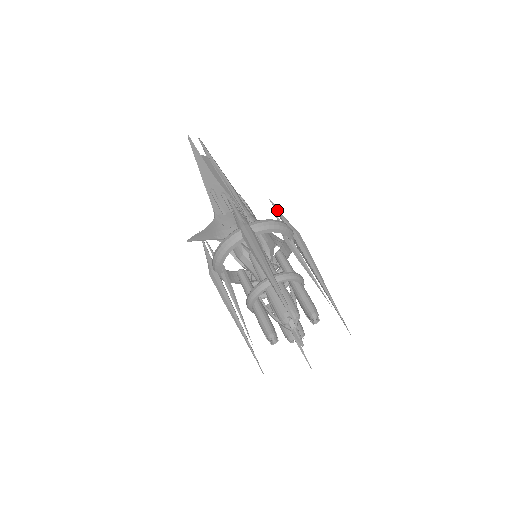
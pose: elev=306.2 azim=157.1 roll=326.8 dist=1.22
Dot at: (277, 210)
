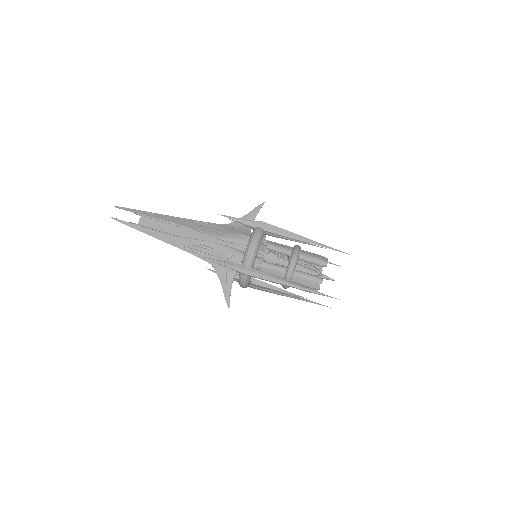
Dot at: (233, 220)
